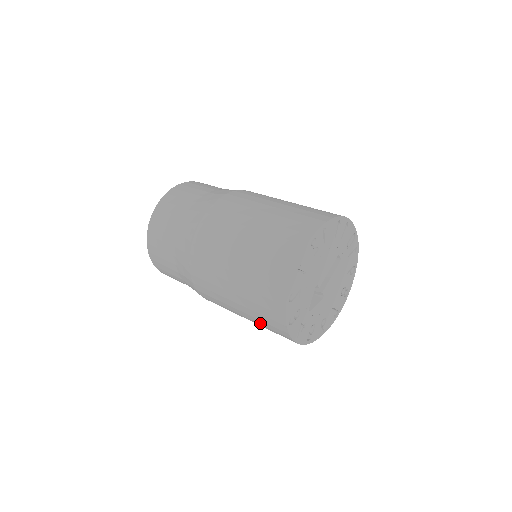
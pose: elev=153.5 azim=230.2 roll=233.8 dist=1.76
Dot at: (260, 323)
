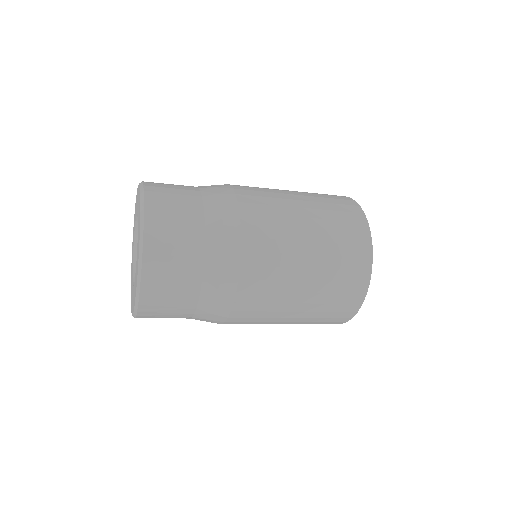
Dot at: (334, 266)
